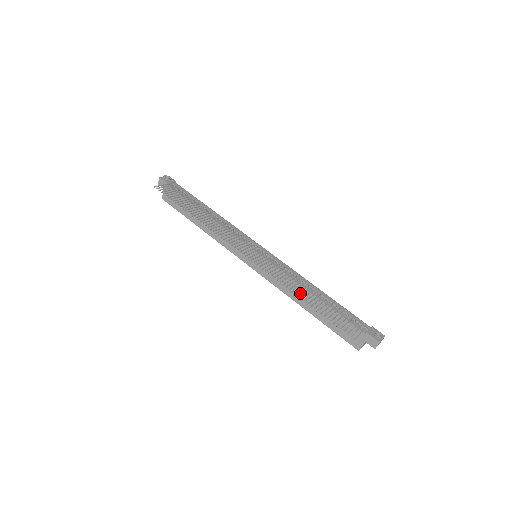
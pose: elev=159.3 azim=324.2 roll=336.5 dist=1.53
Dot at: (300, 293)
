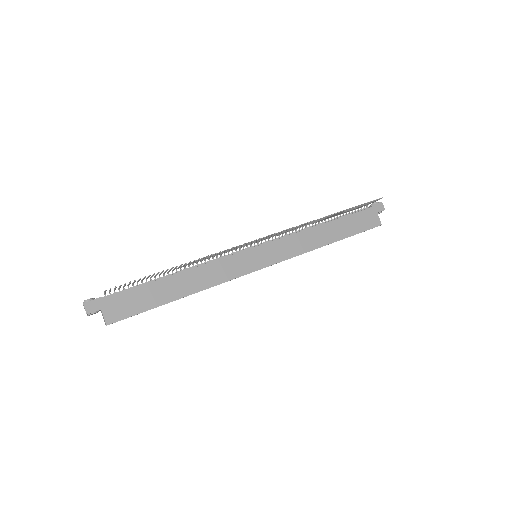
Dot at: (315, 235)
